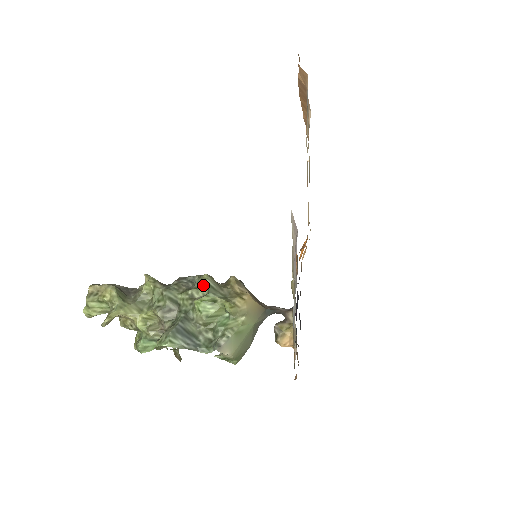
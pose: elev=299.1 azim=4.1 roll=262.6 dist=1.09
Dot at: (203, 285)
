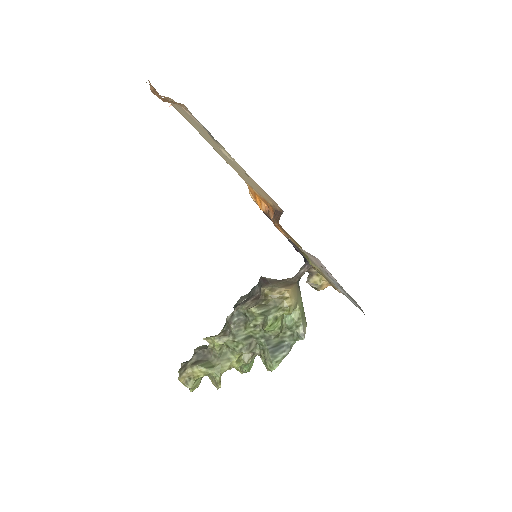
Dot at: (258, 316)
